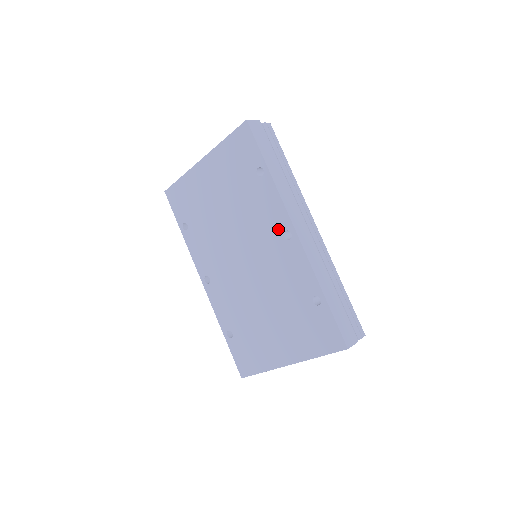
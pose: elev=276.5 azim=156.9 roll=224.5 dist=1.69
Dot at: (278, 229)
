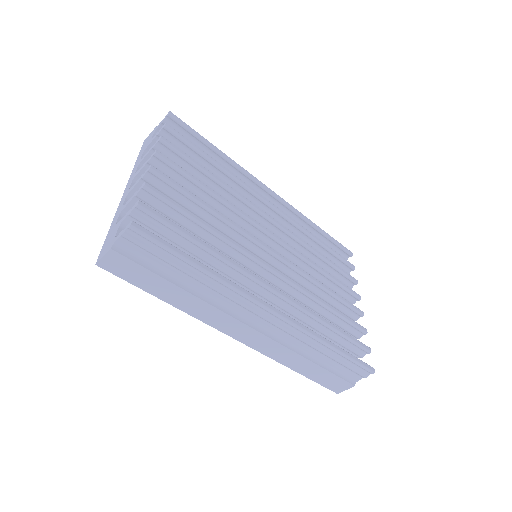
Dot at: occluded
